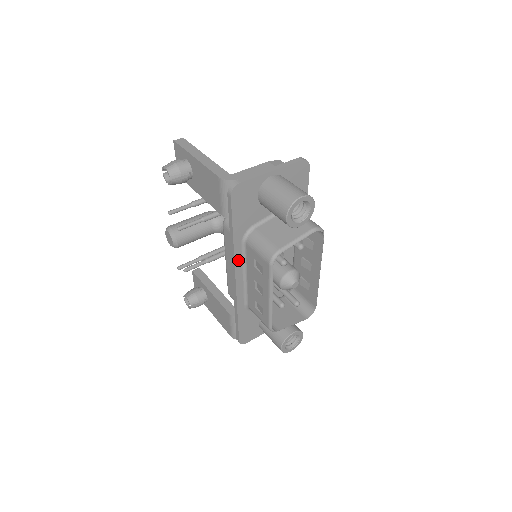
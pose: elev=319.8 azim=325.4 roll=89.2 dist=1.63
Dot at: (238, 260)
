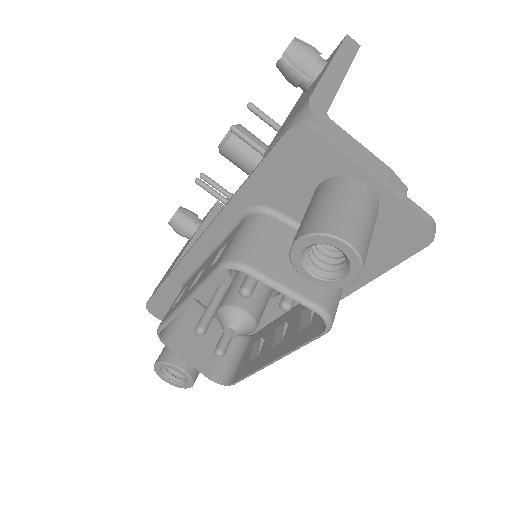
Dot at: (220, 224)
